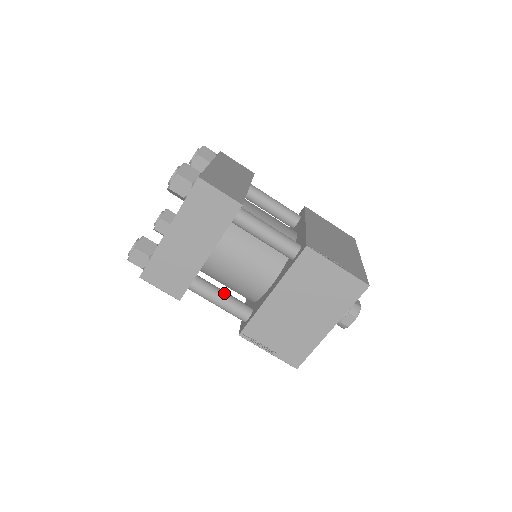
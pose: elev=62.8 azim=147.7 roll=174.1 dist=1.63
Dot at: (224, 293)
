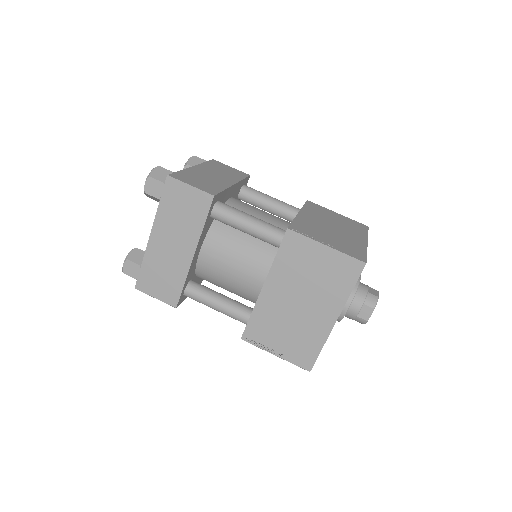
Dot at: (221, 296)
